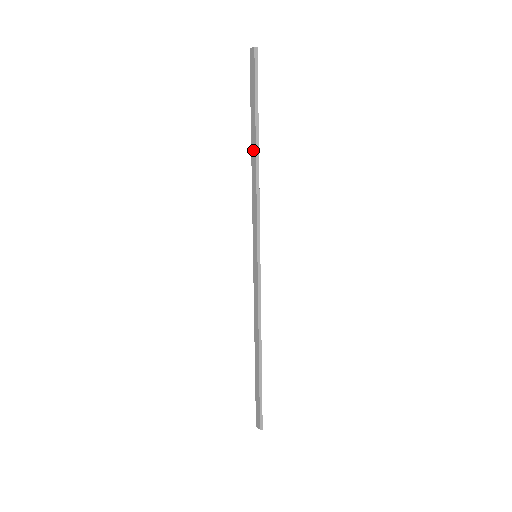
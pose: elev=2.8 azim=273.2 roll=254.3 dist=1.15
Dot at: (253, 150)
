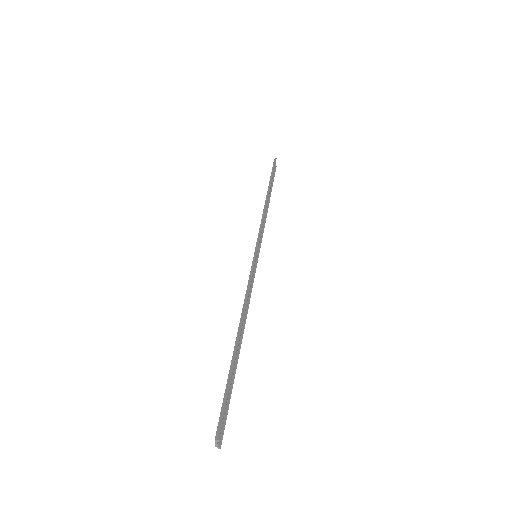
Dot at: occluded
